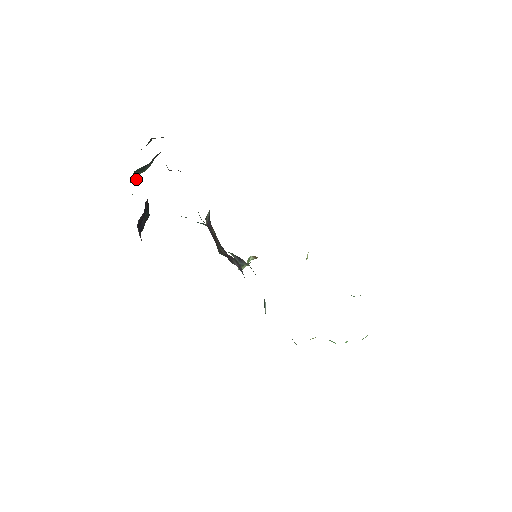
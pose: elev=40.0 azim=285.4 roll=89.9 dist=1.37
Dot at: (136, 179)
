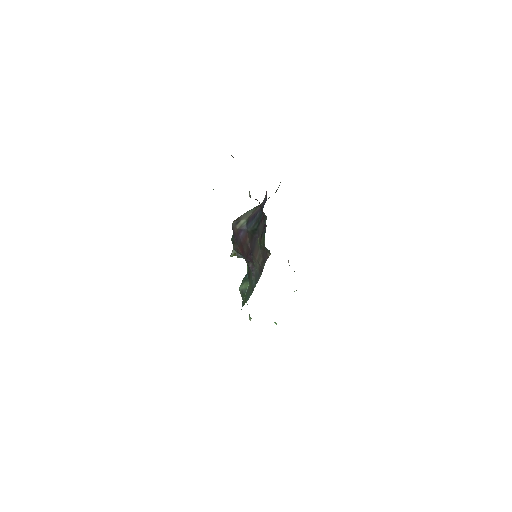
Dot at: occluded
